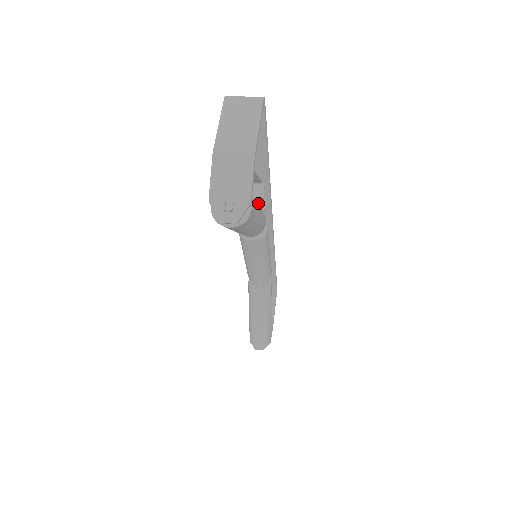
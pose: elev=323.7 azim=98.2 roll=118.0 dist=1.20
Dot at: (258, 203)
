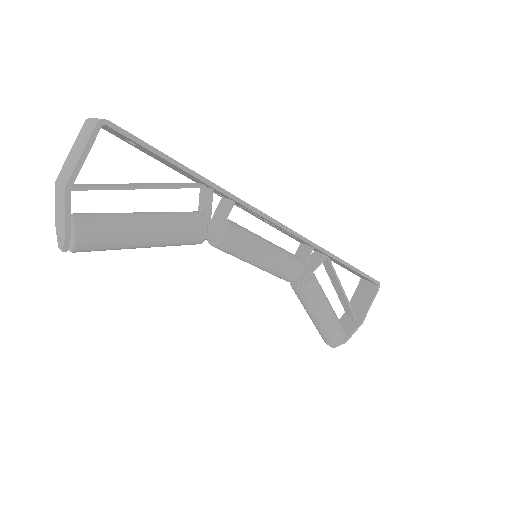
Dot at: (207, 209)
